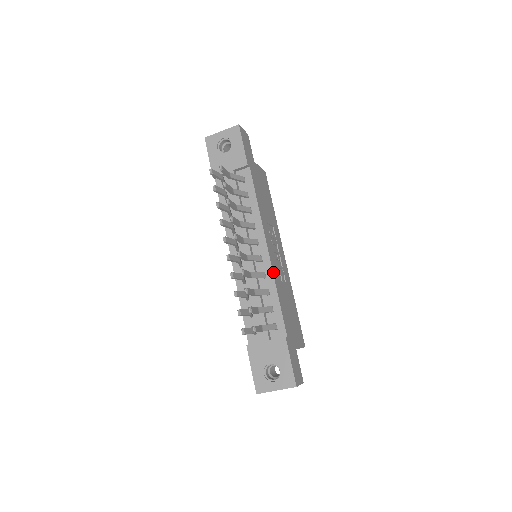
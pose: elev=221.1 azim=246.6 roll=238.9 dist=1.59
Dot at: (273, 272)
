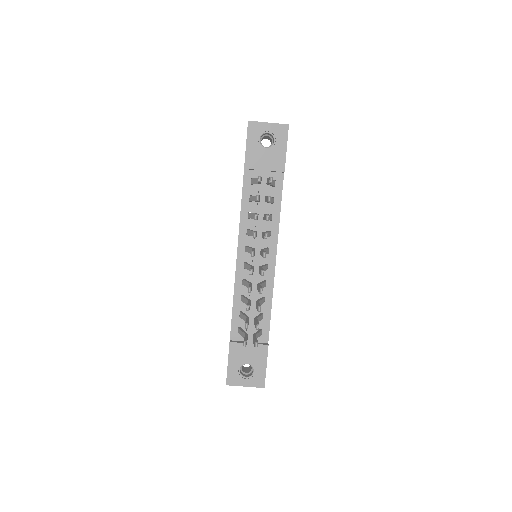
Dot at: occluded
